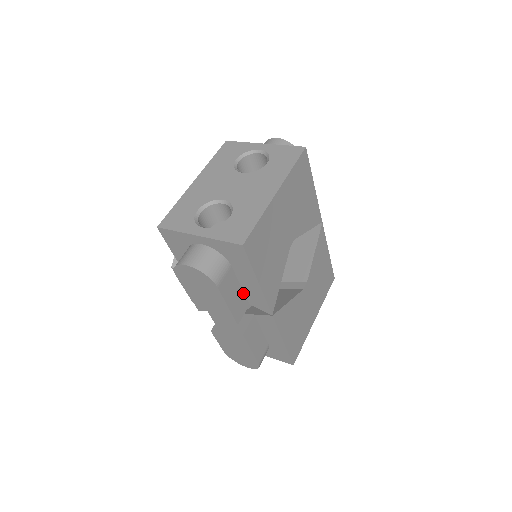
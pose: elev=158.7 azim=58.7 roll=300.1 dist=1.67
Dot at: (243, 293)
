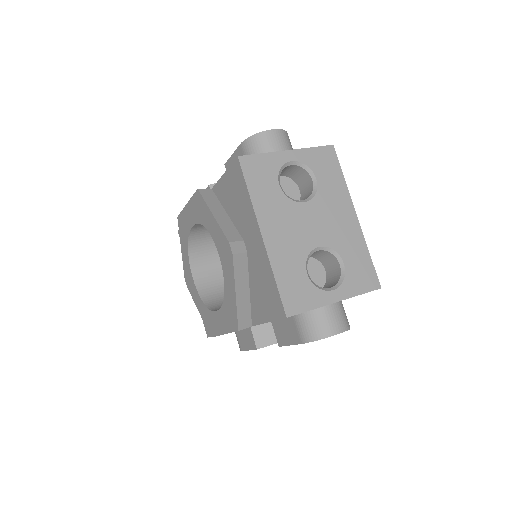
Dot at: occluded
